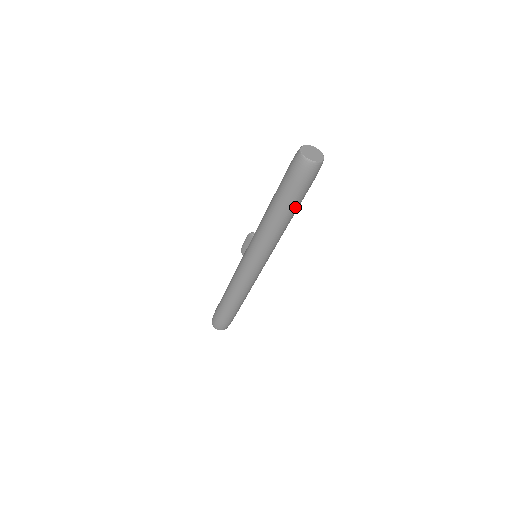
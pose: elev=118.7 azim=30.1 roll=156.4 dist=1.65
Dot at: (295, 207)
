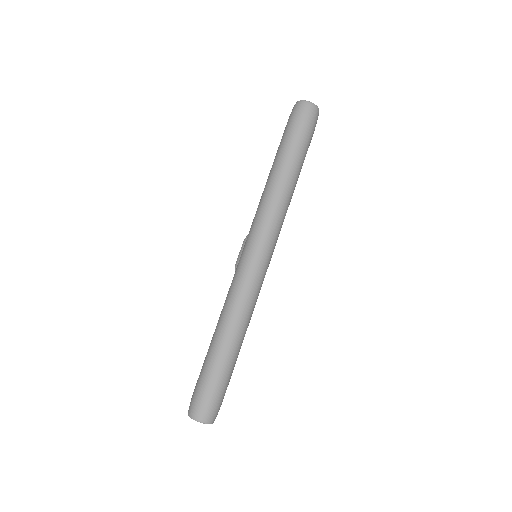
Dot at: (298, 160)
